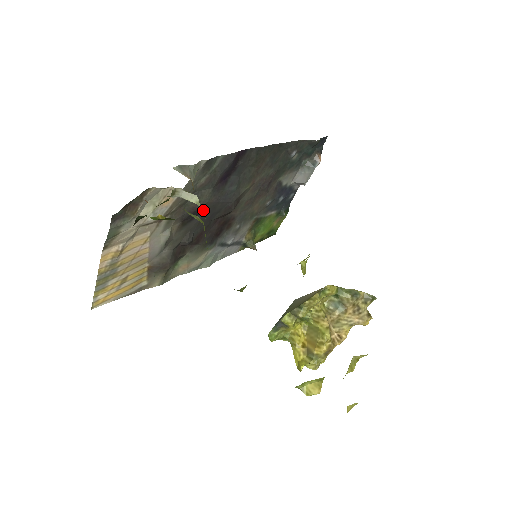
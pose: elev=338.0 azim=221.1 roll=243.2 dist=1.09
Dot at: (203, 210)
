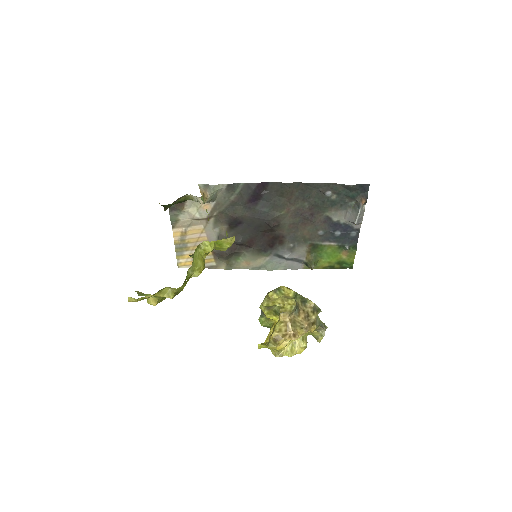
Dot at: (243, 221)
